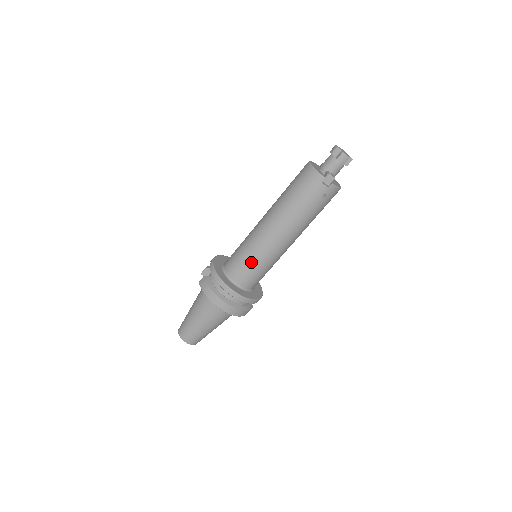
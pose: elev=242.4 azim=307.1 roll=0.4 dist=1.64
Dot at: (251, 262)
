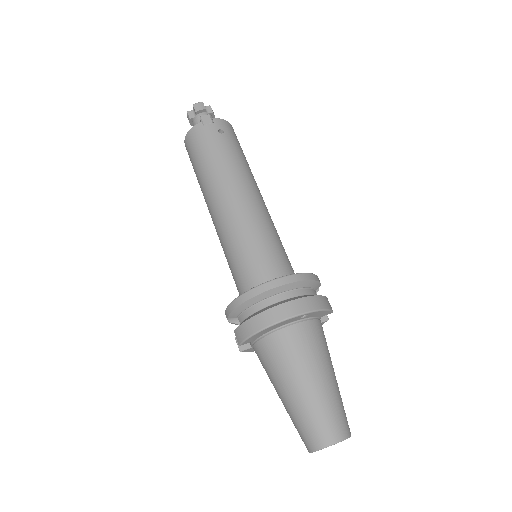
Dot at: (248, 248)
